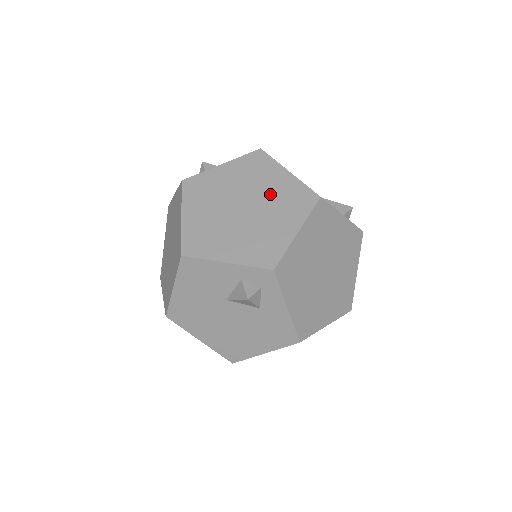
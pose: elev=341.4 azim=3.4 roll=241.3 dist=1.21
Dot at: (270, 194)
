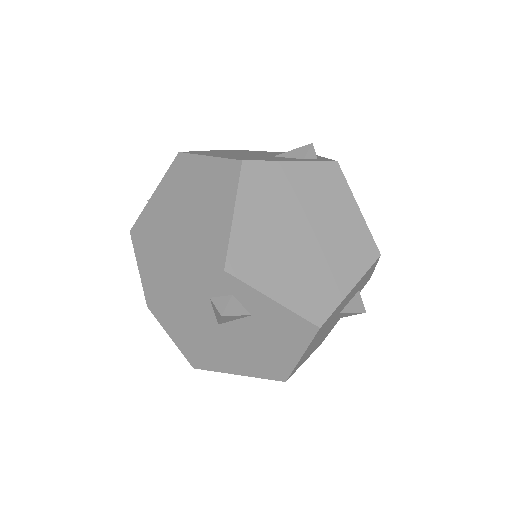
Dot at: (198, 192)
